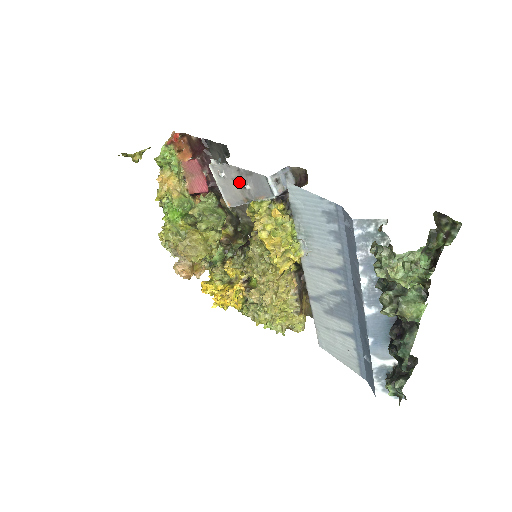
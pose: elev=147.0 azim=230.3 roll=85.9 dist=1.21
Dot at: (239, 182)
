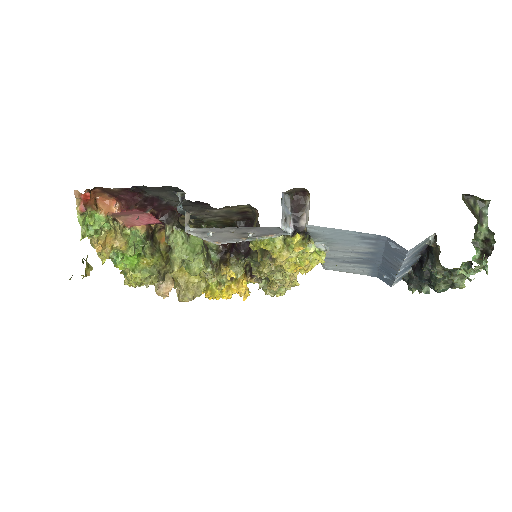
Dot at: (235, 232)
